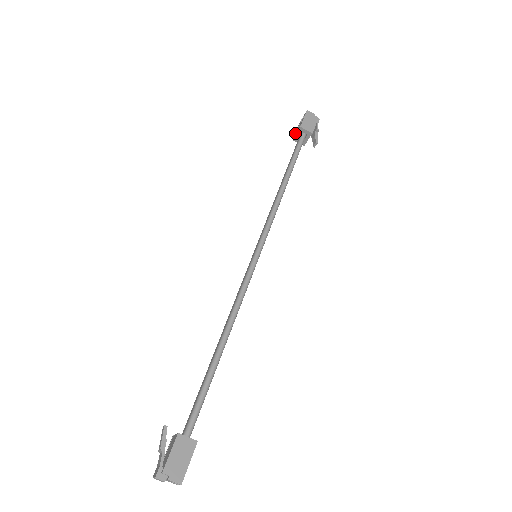
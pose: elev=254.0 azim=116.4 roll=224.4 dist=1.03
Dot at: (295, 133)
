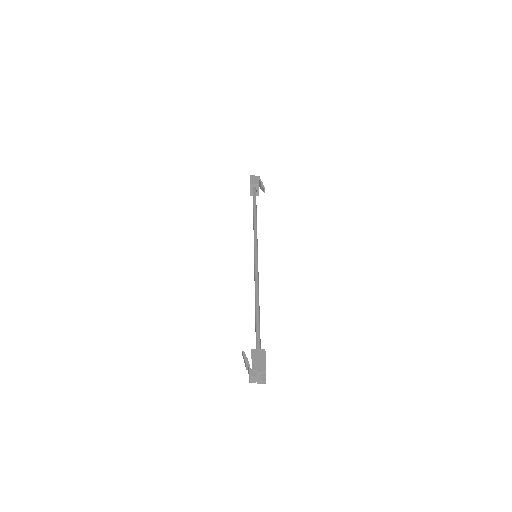
Dot at: occluded
